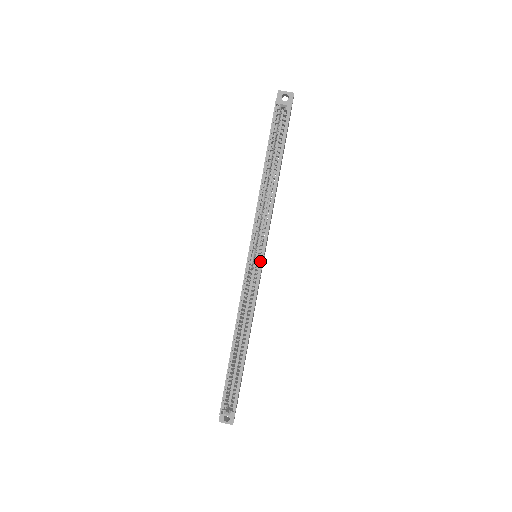
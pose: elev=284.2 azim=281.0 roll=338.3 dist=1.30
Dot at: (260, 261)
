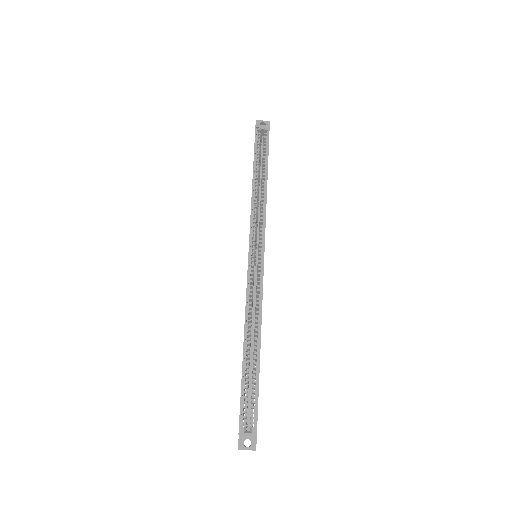
Dot at: (261, 254)
